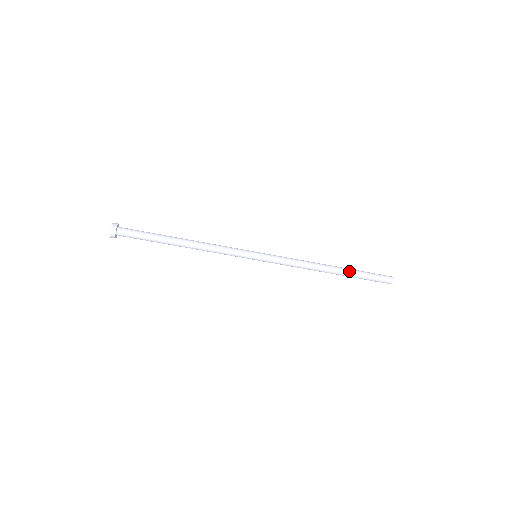
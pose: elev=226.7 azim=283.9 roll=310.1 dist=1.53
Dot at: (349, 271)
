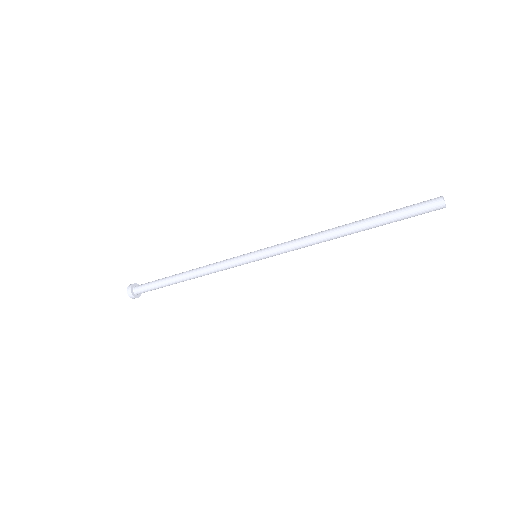
Dot at: (370, 223)
